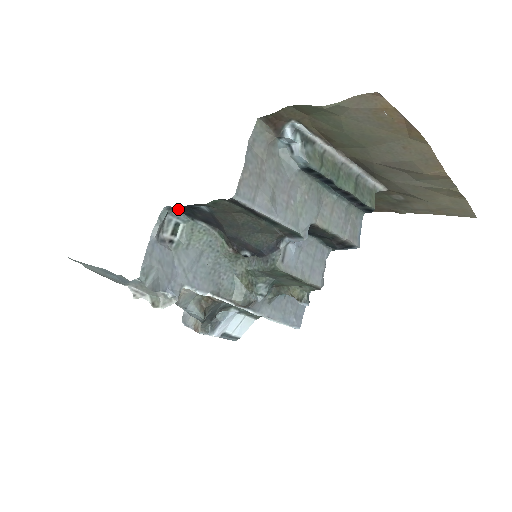
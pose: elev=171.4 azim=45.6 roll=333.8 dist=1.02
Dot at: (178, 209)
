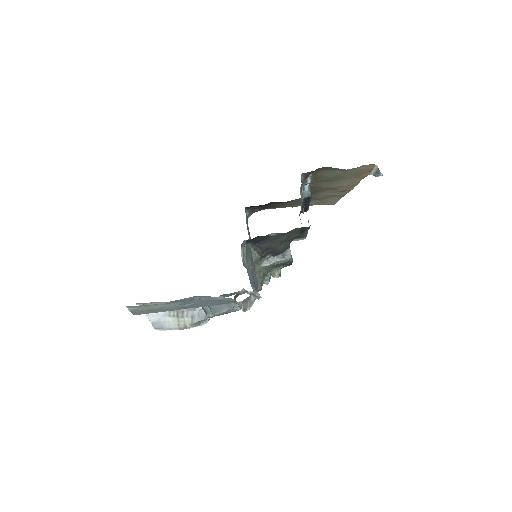
Dot at: occluded
